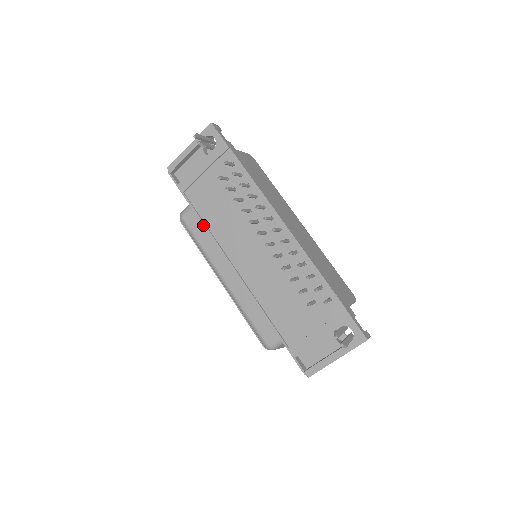
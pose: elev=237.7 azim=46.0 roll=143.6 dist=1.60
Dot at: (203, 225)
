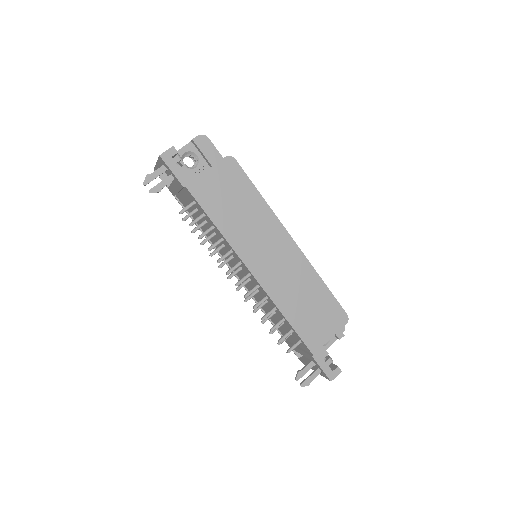
Dot at: occluded
